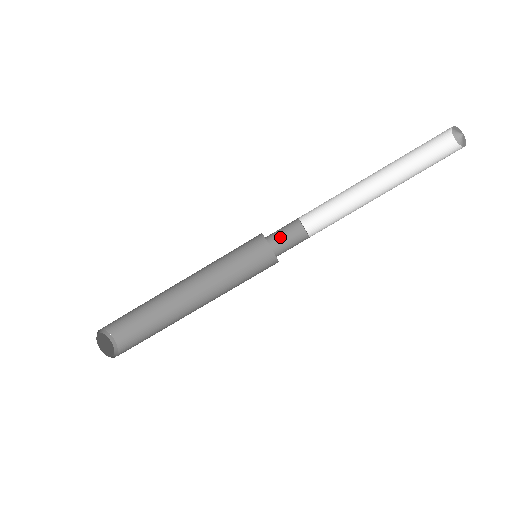
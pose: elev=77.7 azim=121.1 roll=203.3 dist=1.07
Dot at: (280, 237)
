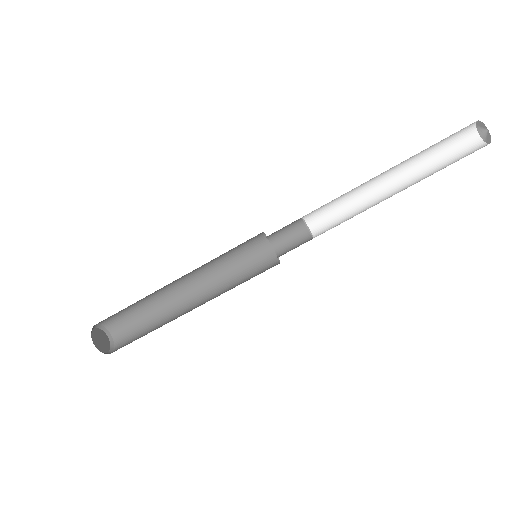
Dot at: (279, 231)
